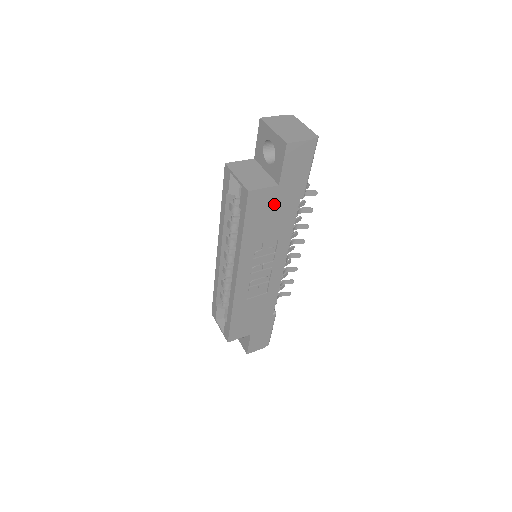
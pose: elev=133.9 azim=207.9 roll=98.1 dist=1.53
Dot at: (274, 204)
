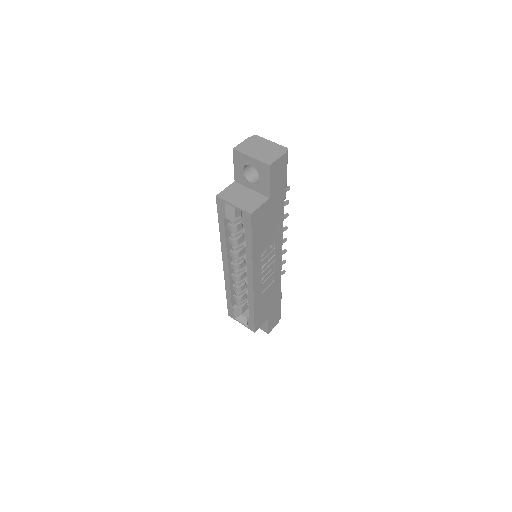
Dot at: (268, 214)
